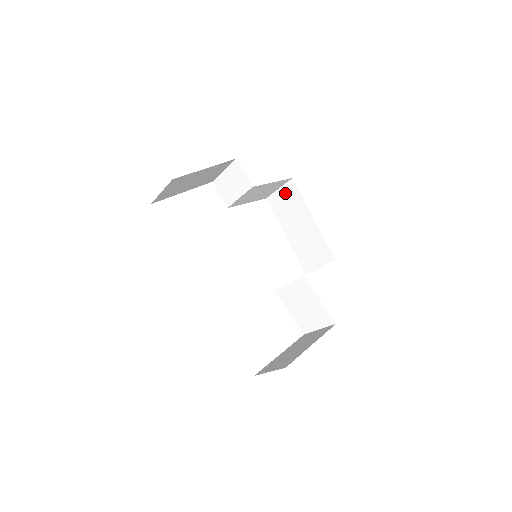
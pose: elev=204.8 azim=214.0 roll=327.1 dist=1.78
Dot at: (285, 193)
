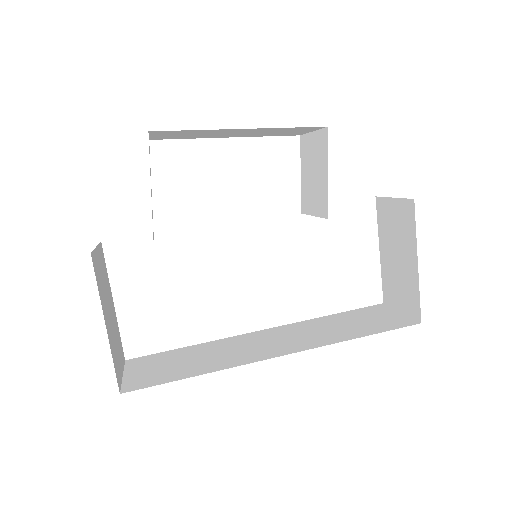
Dot at: (164, 135)
